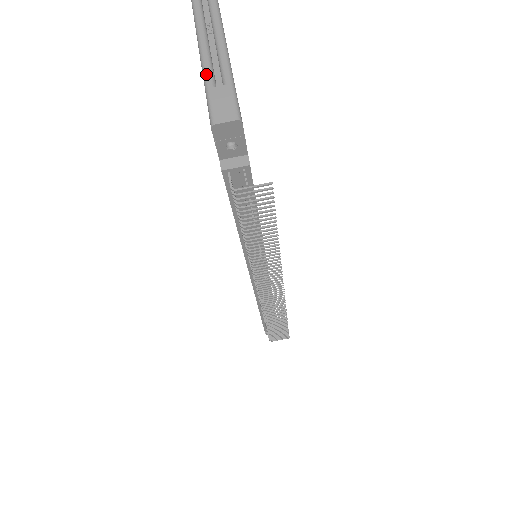
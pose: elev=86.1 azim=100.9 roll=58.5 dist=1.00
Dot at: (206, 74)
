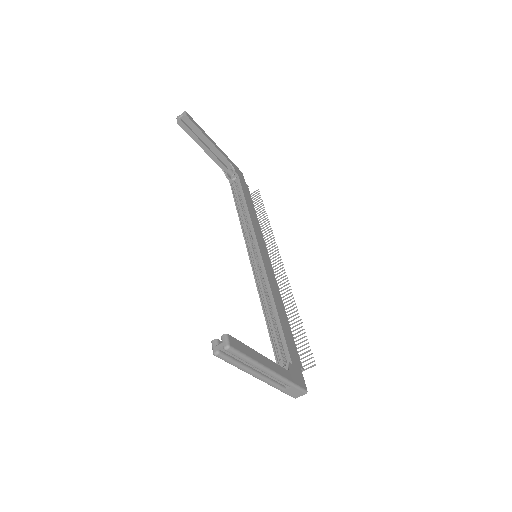
Dot at: (277, 388)
